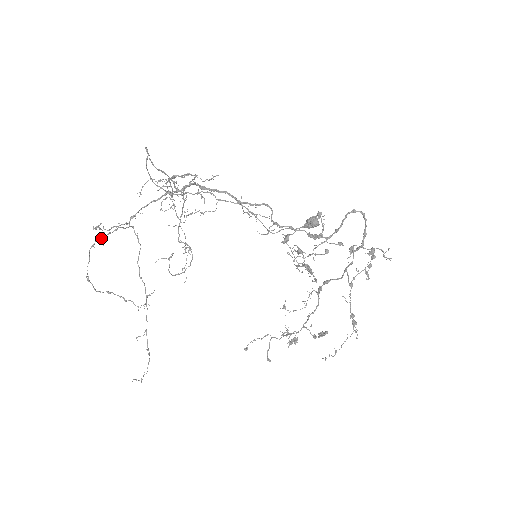
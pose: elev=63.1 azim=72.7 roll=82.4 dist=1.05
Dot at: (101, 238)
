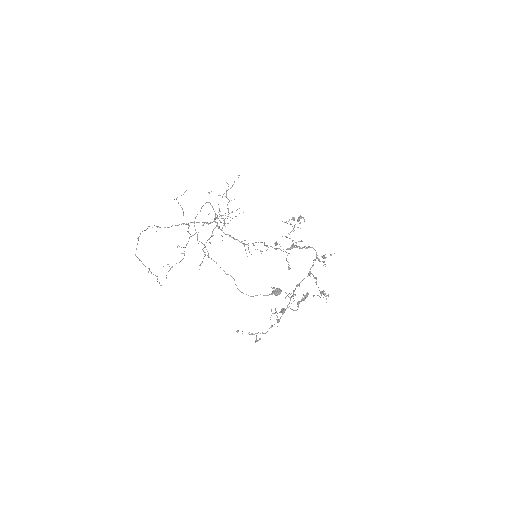
Dot at: occluded
